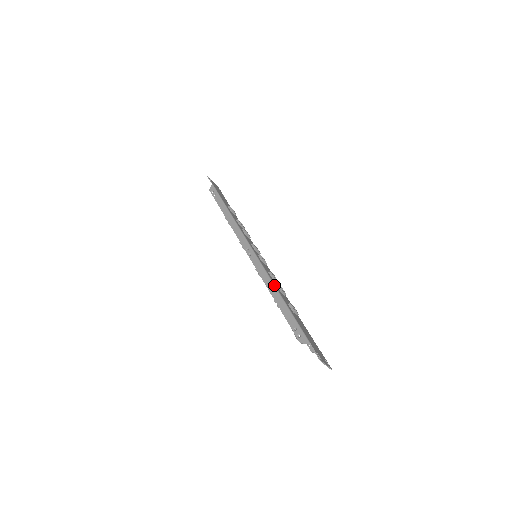
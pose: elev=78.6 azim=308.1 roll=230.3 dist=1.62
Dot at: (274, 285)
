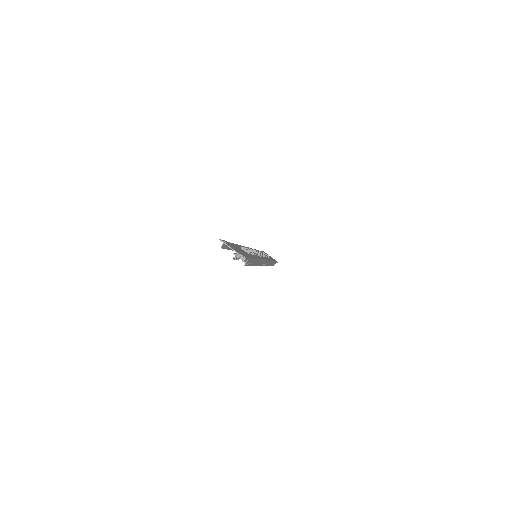
Dot at: occluded
